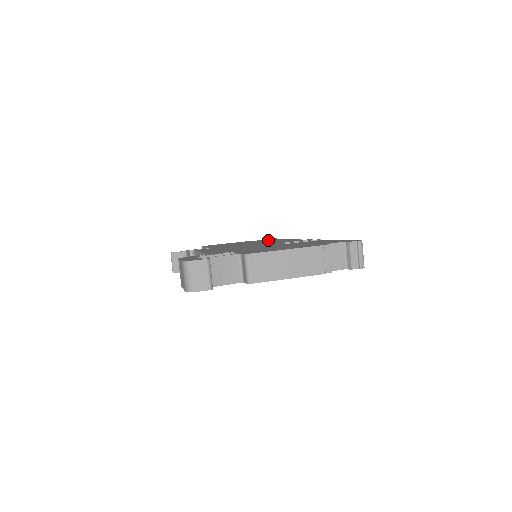
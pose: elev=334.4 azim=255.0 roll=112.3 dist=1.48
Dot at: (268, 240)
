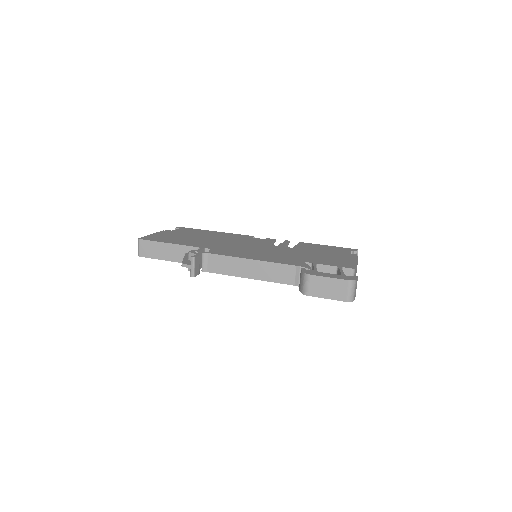
Dot at: (203, 233)
